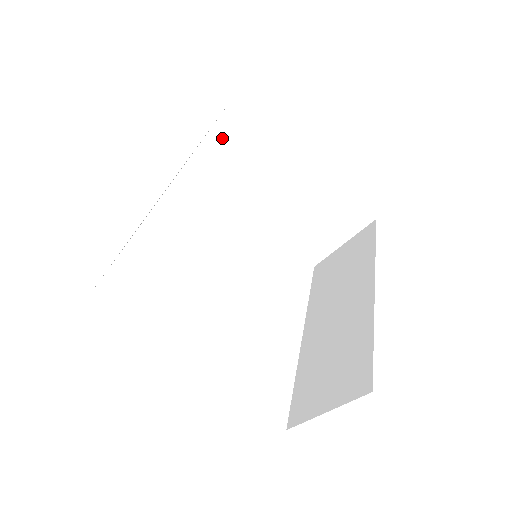
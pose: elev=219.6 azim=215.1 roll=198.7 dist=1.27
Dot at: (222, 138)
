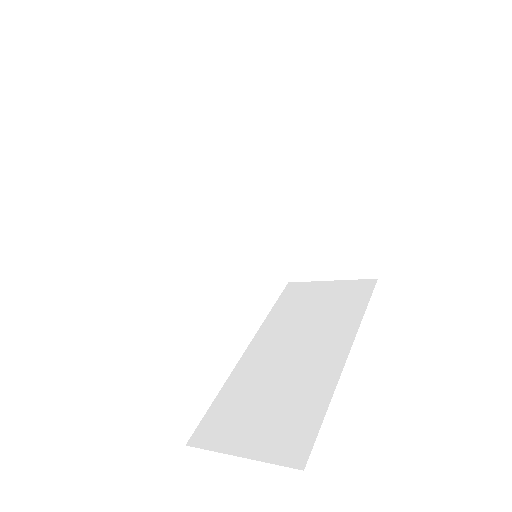
Dot at: (287, 109)
